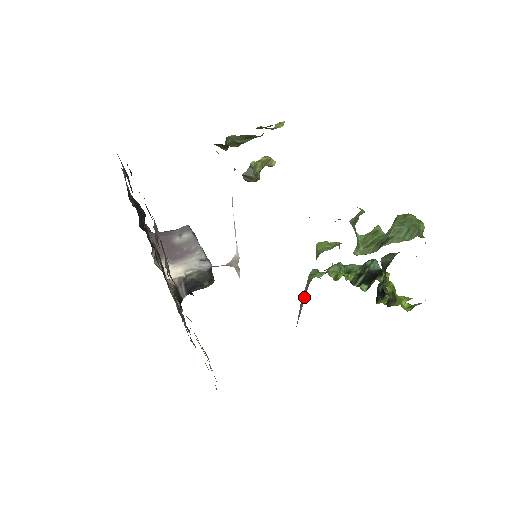
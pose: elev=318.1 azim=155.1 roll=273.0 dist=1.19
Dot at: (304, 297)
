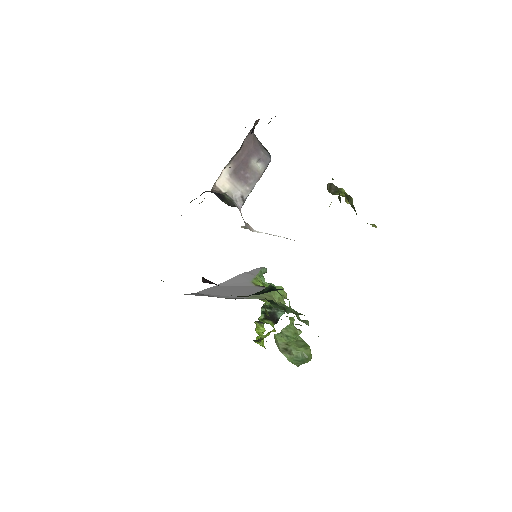
Dot at: (241, 282)
